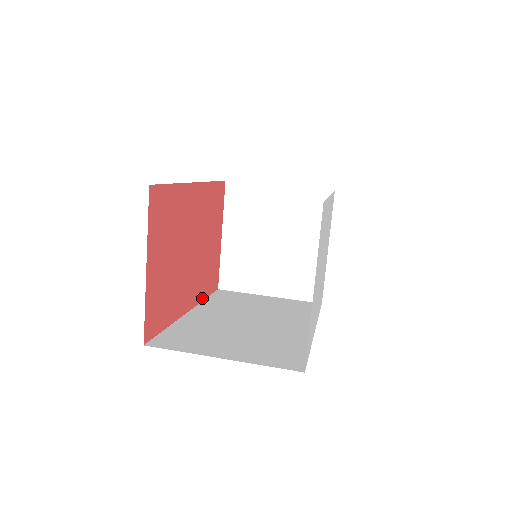
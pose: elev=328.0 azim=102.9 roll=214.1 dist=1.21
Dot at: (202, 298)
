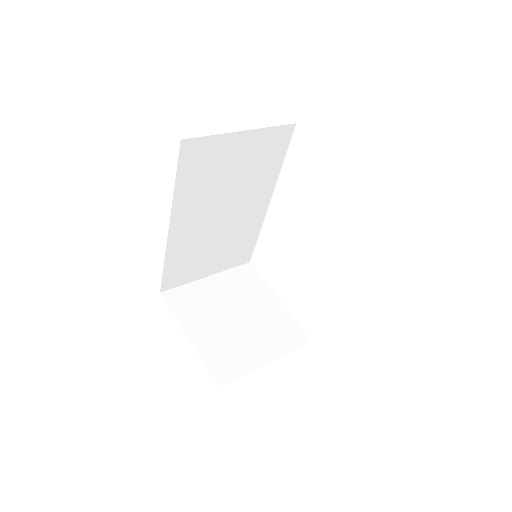
Dot at: occluded
